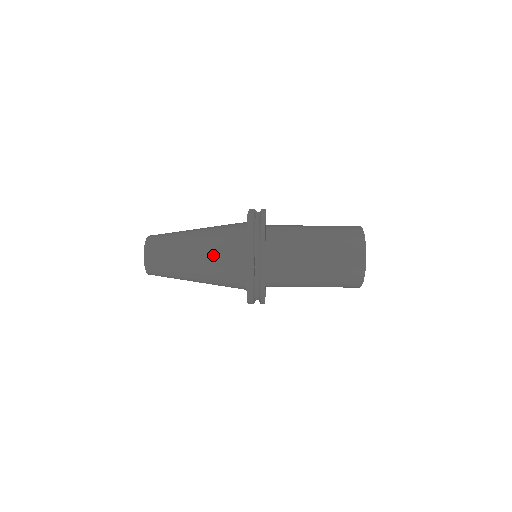
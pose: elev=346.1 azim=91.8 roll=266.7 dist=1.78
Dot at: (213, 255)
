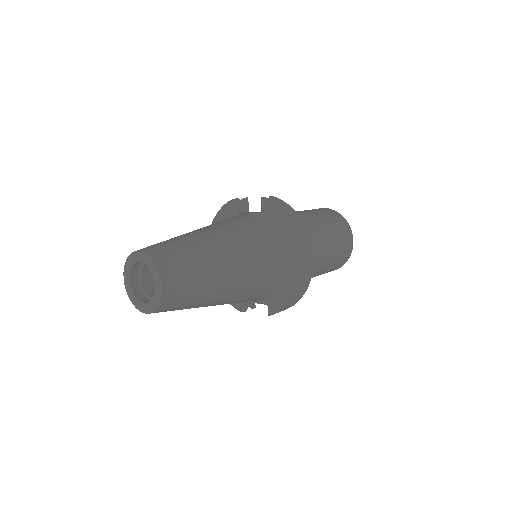
Dot at: (250, 258)
